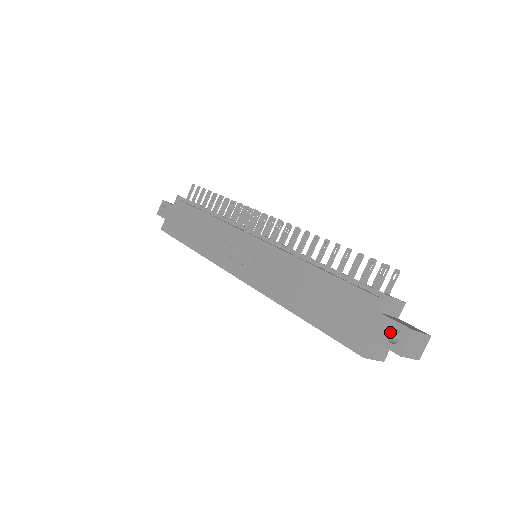
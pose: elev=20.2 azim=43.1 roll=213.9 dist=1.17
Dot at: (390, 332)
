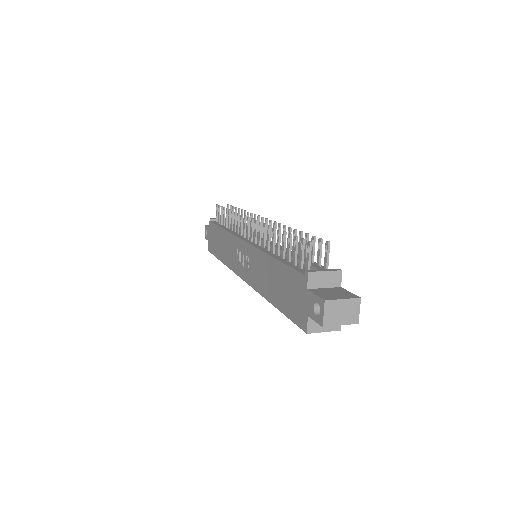
Dot at: (317, 305)
